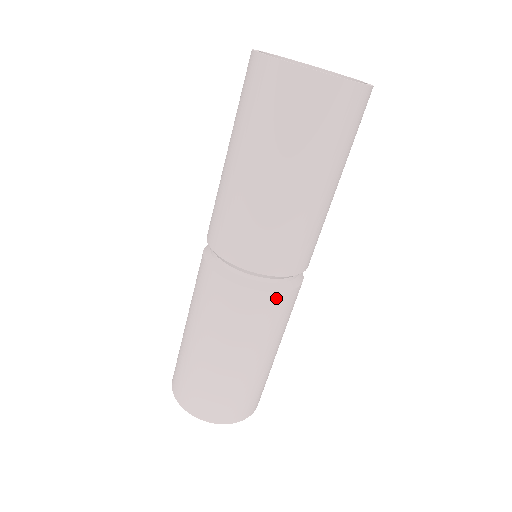
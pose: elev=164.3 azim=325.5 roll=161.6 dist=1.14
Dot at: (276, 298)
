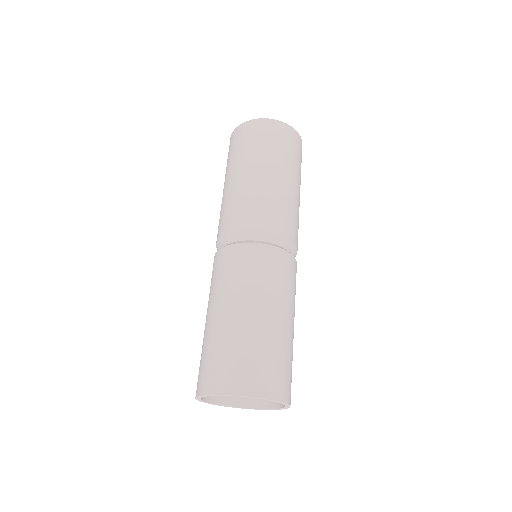
Dot at: (252, 248)
